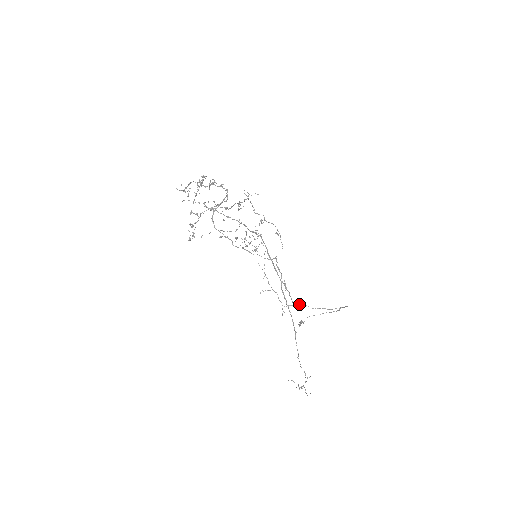
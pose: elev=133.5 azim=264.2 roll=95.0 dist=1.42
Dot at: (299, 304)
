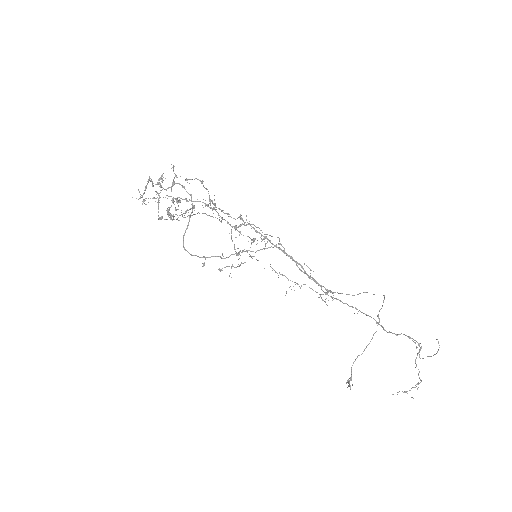
Dot at: occluded
